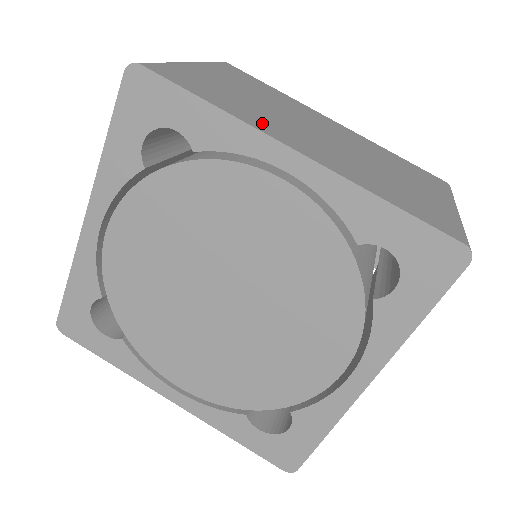
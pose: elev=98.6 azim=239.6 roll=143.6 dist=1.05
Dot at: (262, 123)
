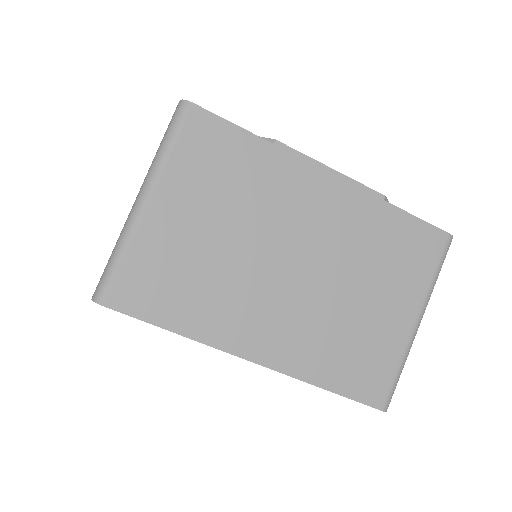
Dot at: (224, 324)
